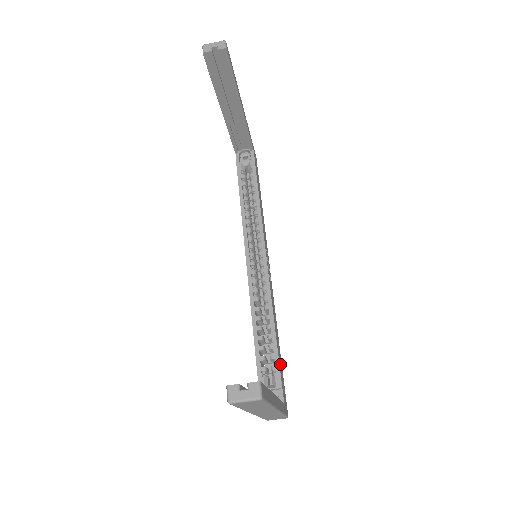
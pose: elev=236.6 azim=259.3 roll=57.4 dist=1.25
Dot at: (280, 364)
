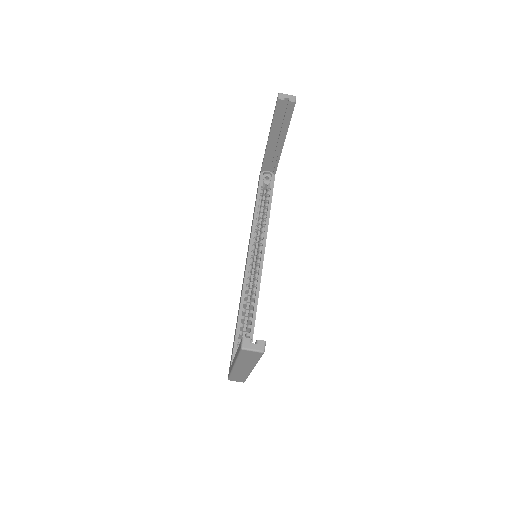
Dot at: occluded
